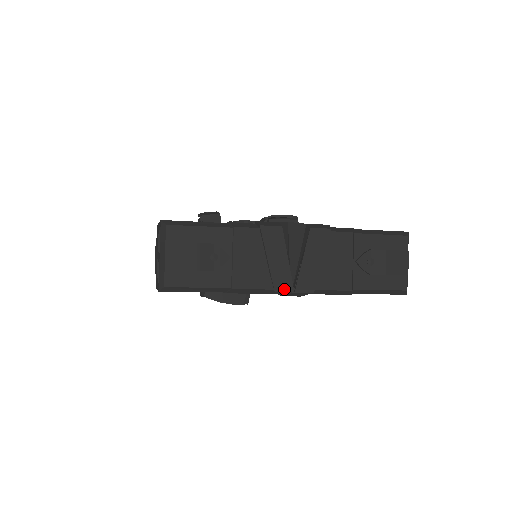
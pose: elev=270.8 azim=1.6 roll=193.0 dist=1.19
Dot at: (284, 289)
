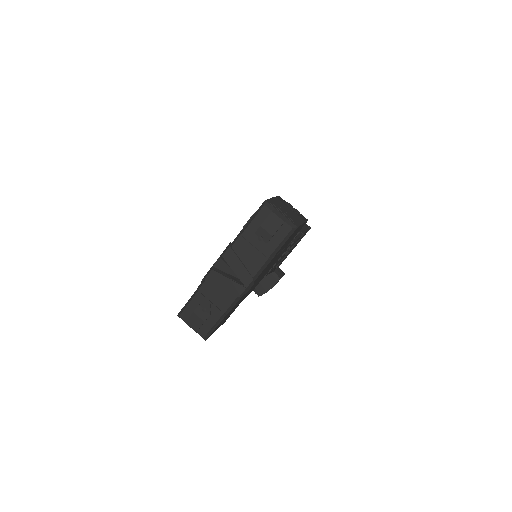
Dot at: (241, 292)
